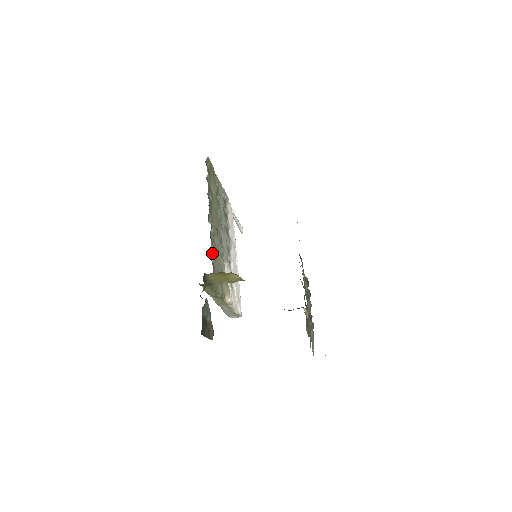
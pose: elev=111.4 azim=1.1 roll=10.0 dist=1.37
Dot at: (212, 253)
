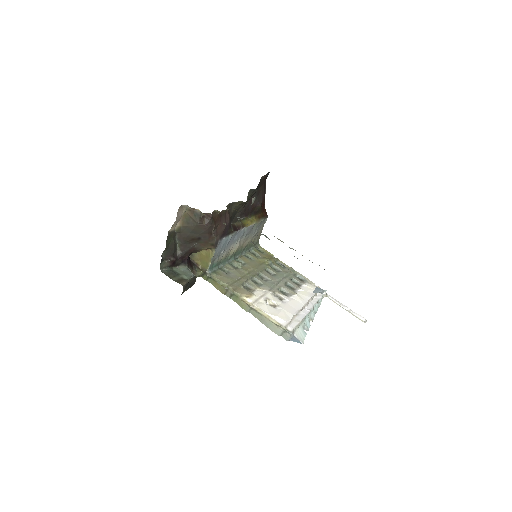
Dot at: (226, 269)
